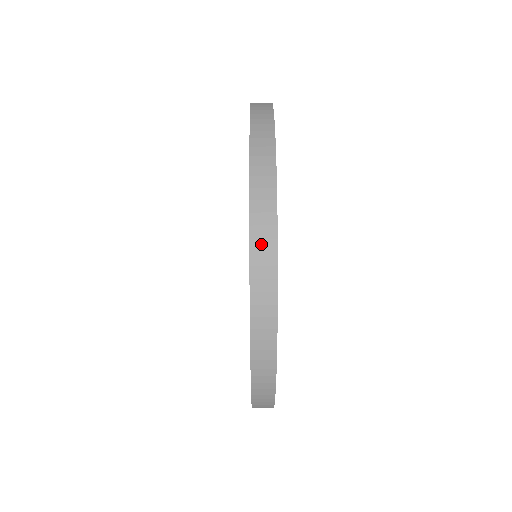
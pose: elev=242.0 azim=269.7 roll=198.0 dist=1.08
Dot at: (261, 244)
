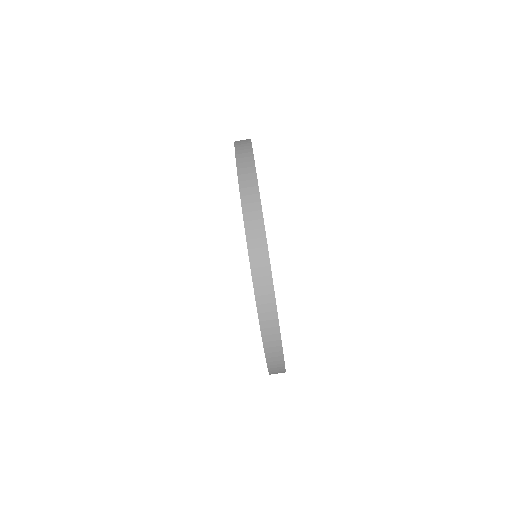
Dot at: (241, 140)
